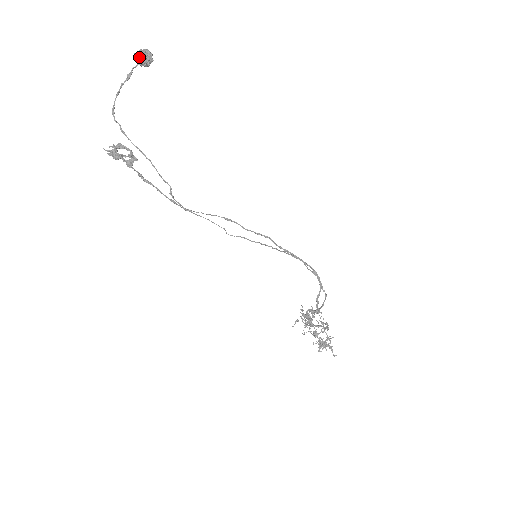
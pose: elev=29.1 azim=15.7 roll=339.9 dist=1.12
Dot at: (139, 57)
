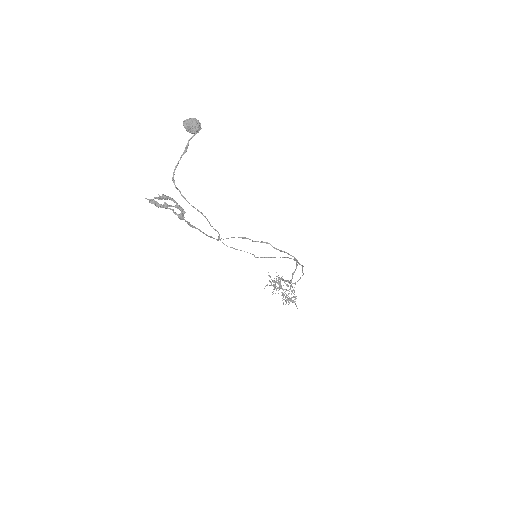
Dot at: (191, 127)
